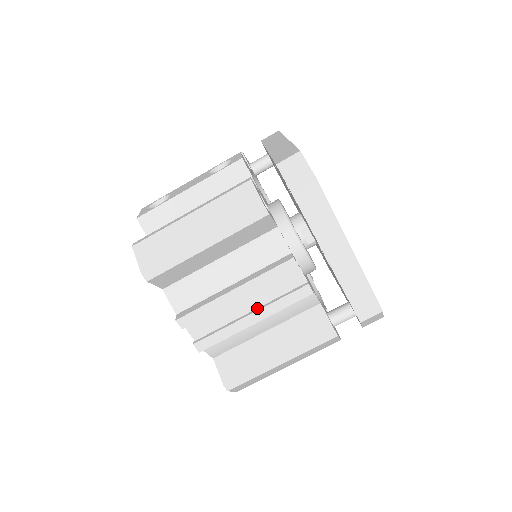
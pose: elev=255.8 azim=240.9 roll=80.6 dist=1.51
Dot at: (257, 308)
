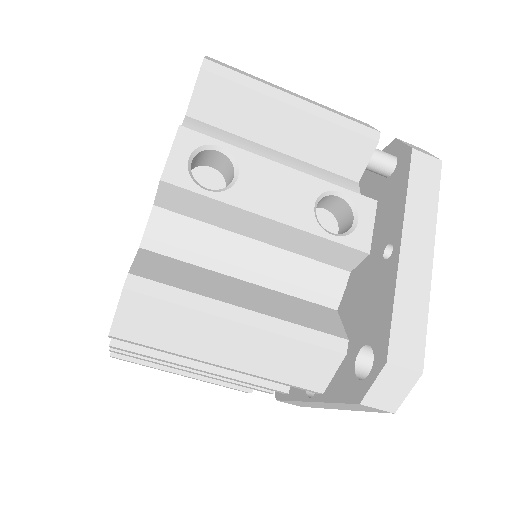
Dot at: occluded
